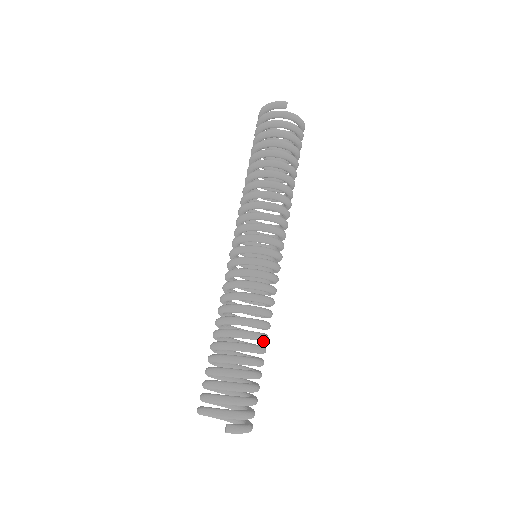
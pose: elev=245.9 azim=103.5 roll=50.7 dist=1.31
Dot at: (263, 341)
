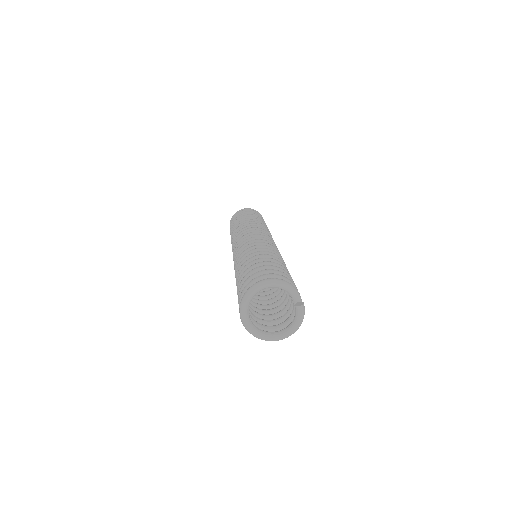
Dot at: occluded
